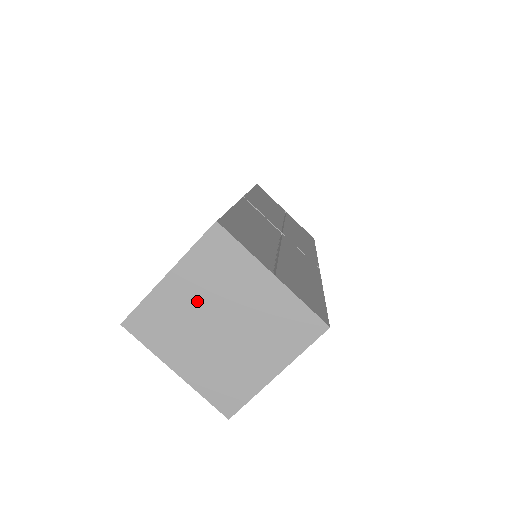
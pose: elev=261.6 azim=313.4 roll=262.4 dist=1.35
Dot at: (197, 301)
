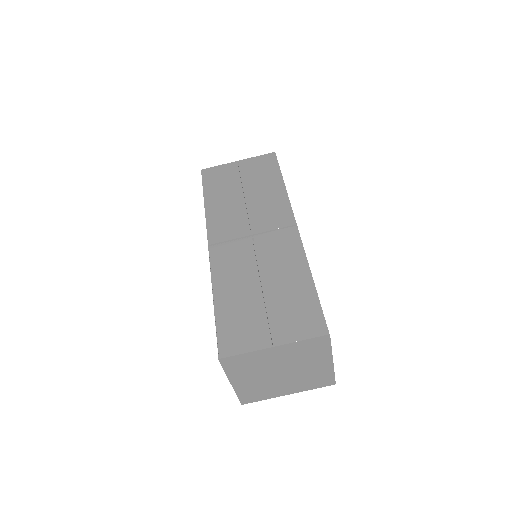
Dot at: (257, 378)
